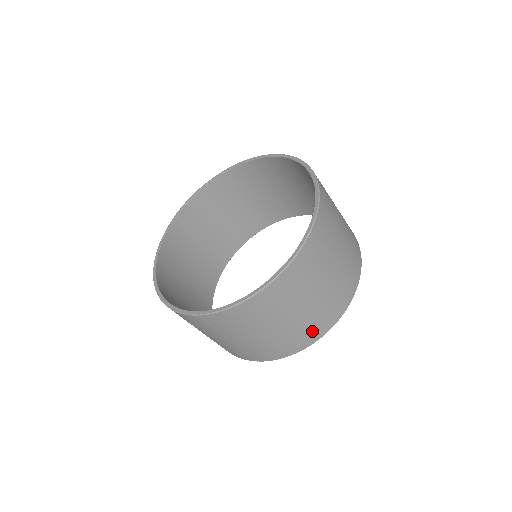
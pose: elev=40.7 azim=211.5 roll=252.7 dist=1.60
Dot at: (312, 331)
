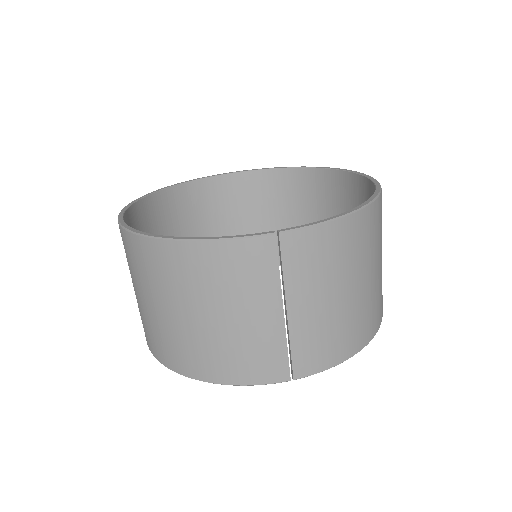
Dot at: (371, 320)
